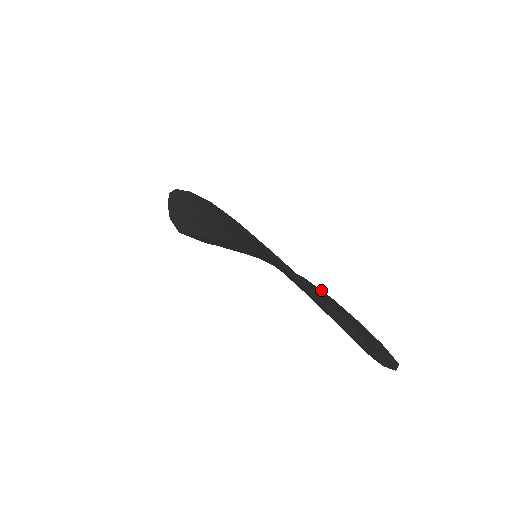
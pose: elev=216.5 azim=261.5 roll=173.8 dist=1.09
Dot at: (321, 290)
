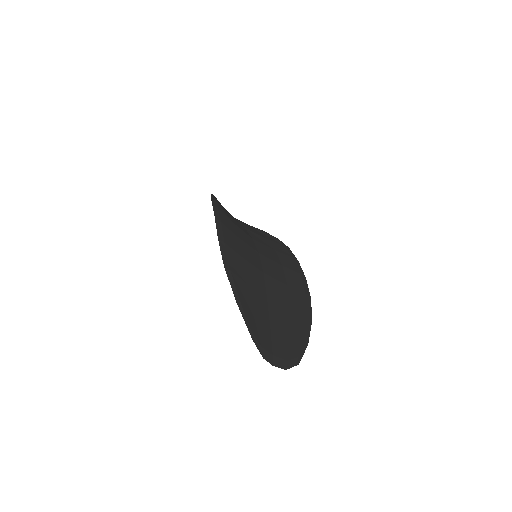
Dot at: (303, 288)
